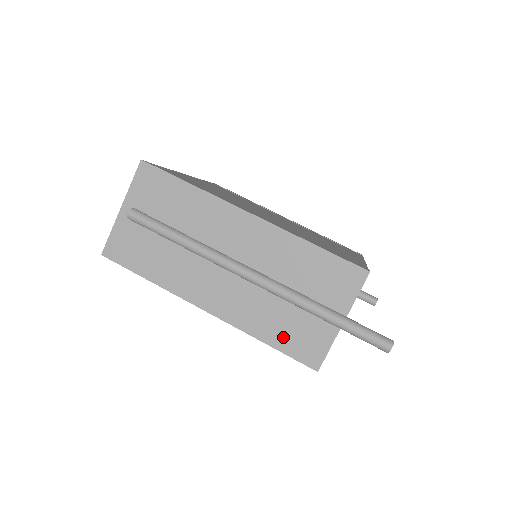
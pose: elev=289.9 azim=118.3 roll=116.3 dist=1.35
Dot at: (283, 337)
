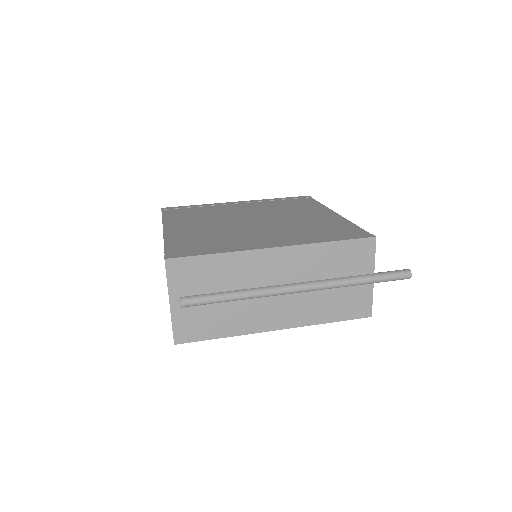
Dot at: (340, 311)
